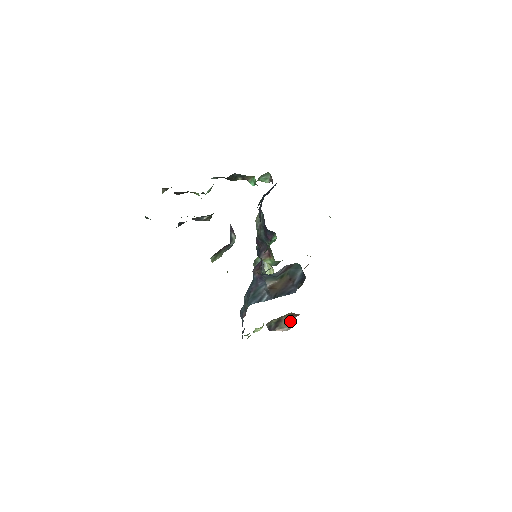
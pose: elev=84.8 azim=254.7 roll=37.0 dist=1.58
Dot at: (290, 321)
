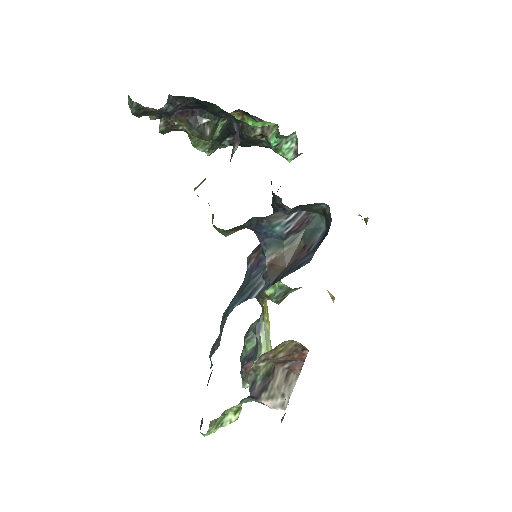
Dot at: (288, 383)
